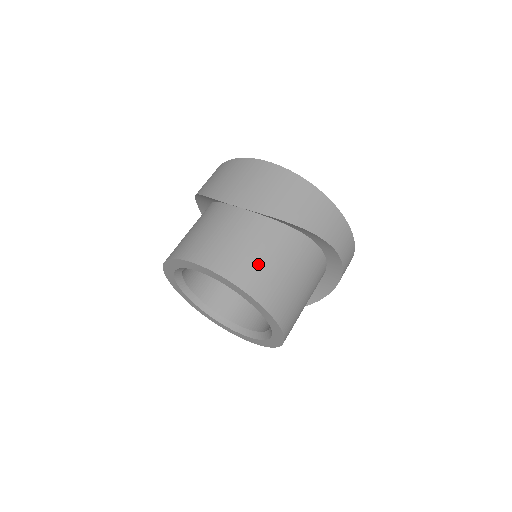
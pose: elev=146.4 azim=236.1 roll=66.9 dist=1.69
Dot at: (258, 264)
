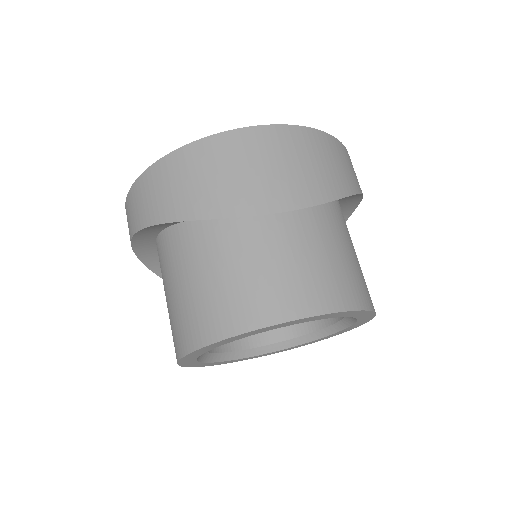
Dot at: (346, 267)
